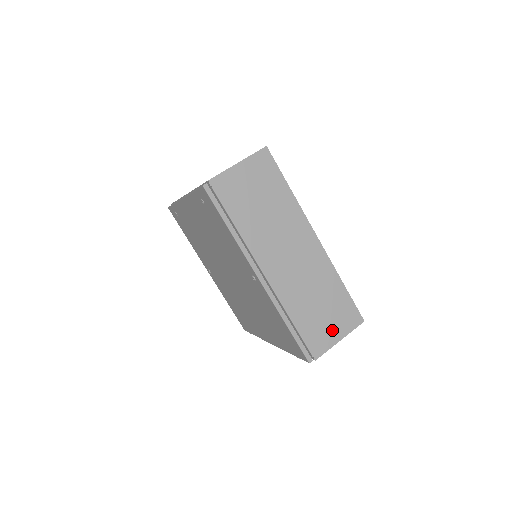
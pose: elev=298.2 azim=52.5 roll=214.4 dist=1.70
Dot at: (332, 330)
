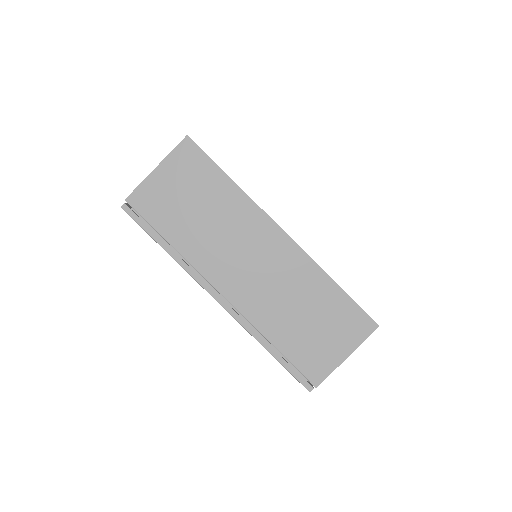
Dot at: (332, 346)
